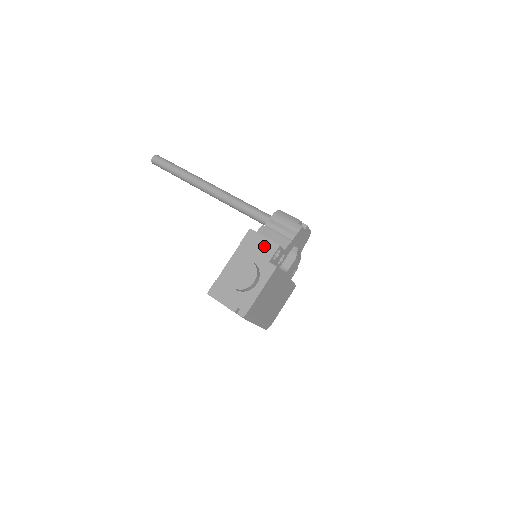
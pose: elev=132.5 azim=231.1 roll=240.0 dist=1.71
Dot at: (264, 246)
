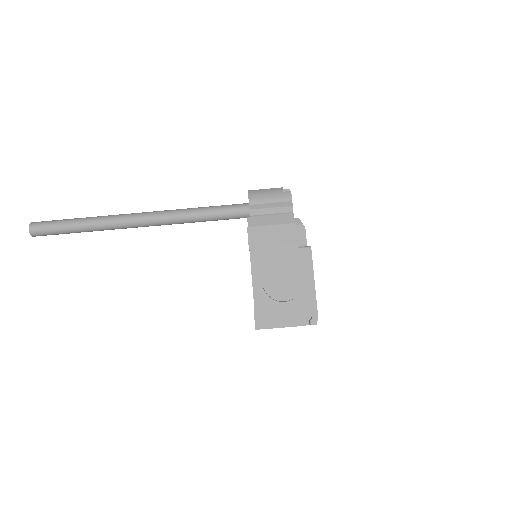
Dot at: (279, 235)
